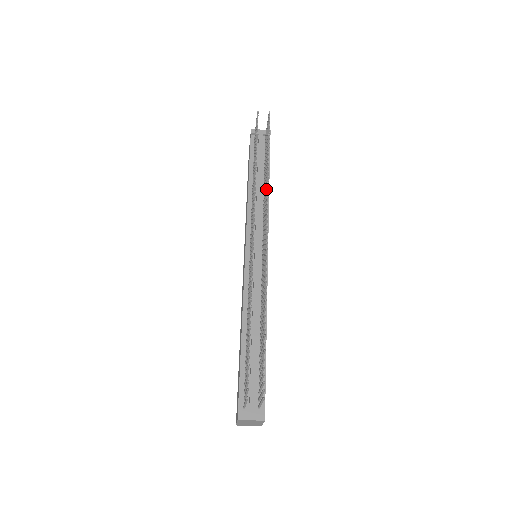
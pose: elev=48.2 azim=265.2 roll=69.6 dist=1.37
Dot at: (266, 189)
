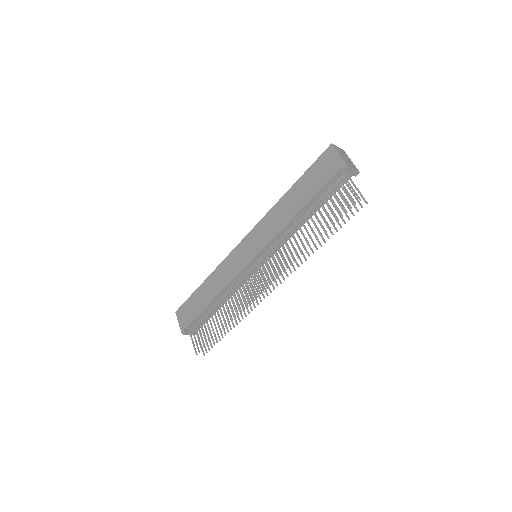
Dot at: occluded
